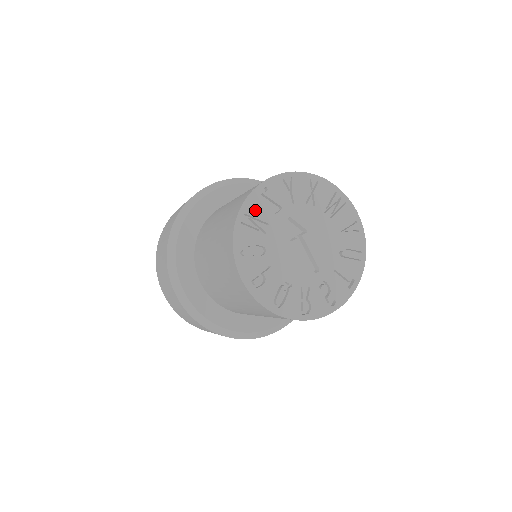
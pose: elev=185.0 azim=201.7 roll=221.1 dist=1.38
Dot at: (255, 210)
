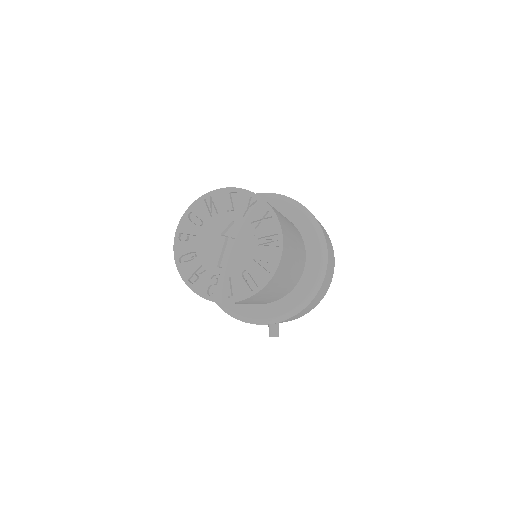
Dot at: (218, 199)
